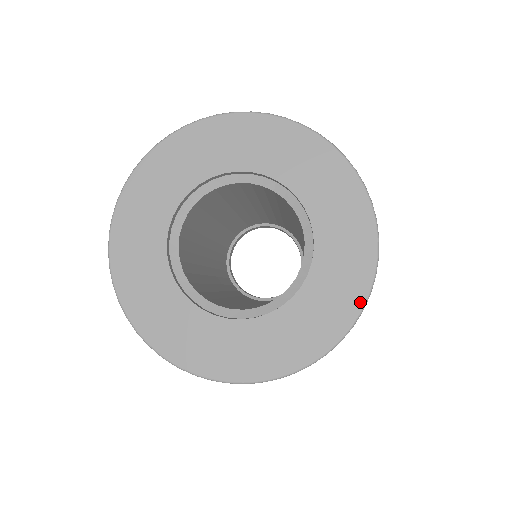
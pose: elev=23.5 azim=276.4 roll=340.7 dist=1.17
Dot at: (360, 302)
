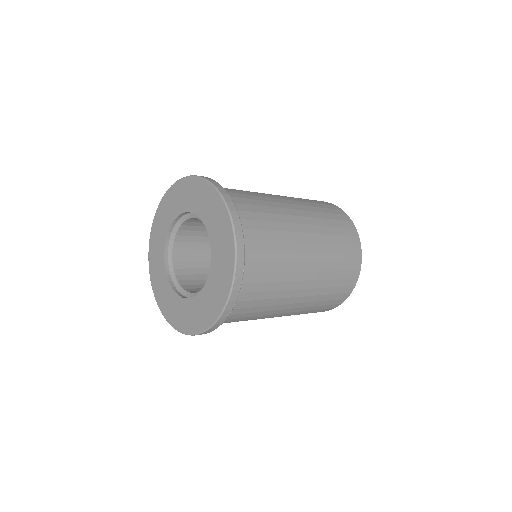
Dot at: (231, 230)
